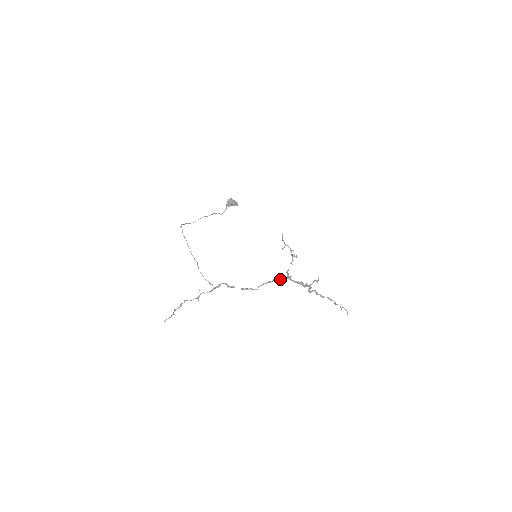
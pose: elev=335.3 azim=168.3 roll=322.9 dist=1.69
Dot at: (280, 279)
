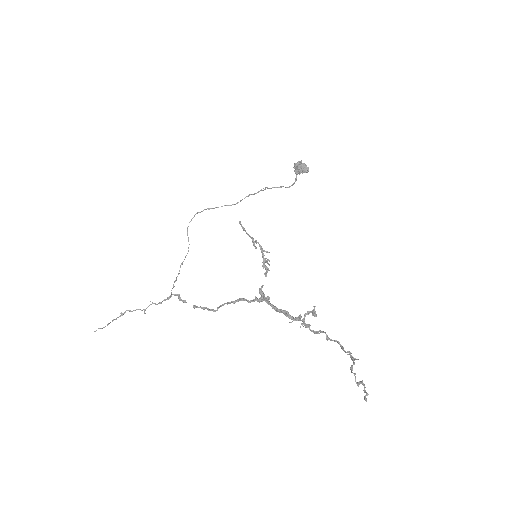
Dot at: occluded
